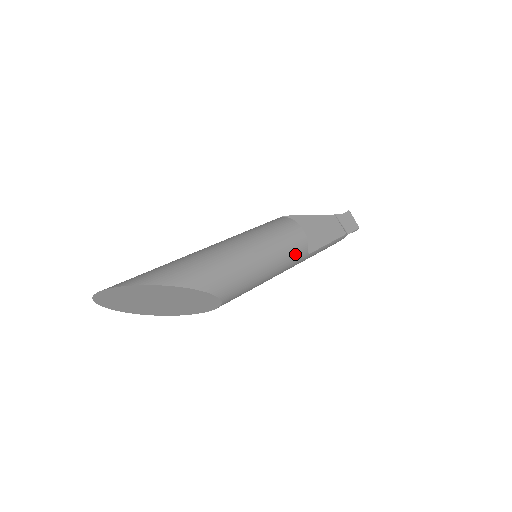
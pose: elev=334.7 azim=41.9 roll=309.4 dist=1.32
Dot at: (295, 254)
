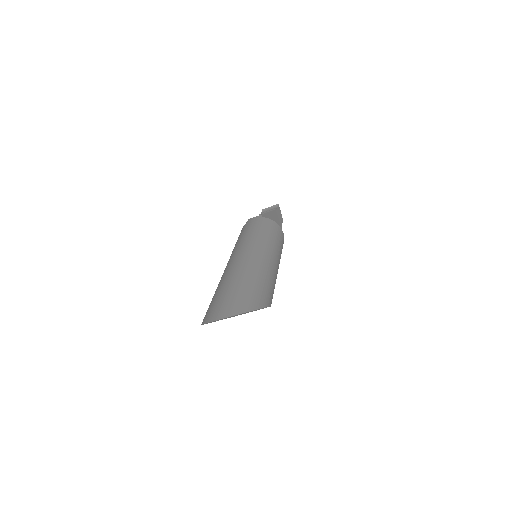
Dot at: occluded
